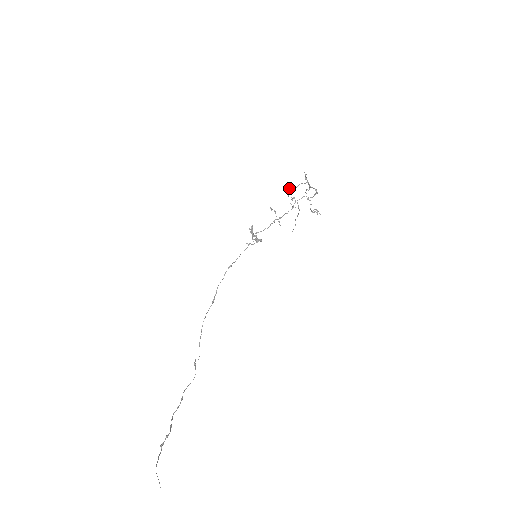
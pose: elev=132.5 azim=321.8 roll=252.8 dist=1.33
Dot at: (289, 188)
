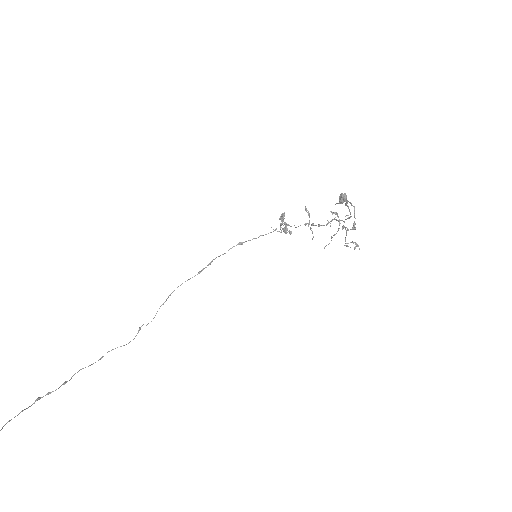
Dot at: (341, 195)
